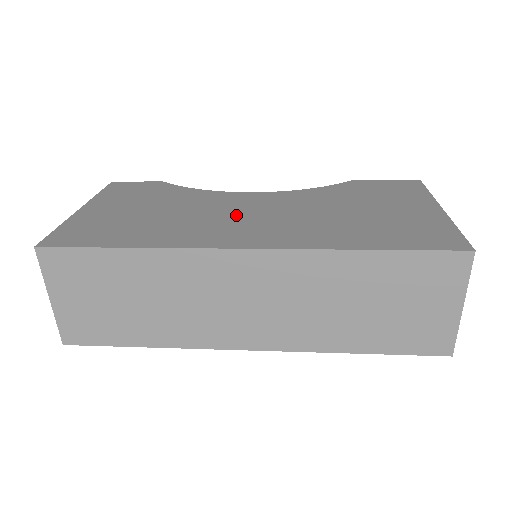
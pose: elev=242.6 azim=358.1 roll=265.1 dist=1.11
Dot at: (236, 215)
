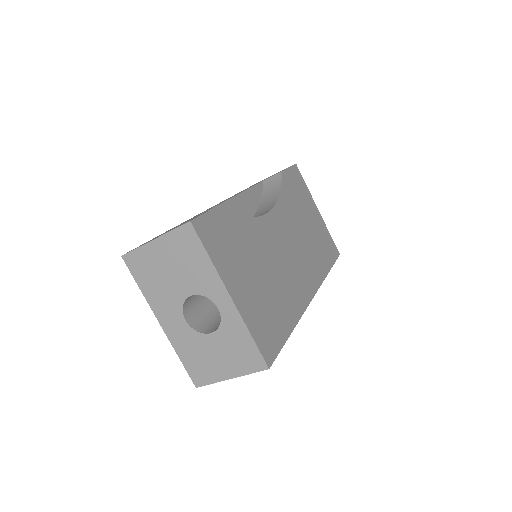
Dot at: (288, 257)
